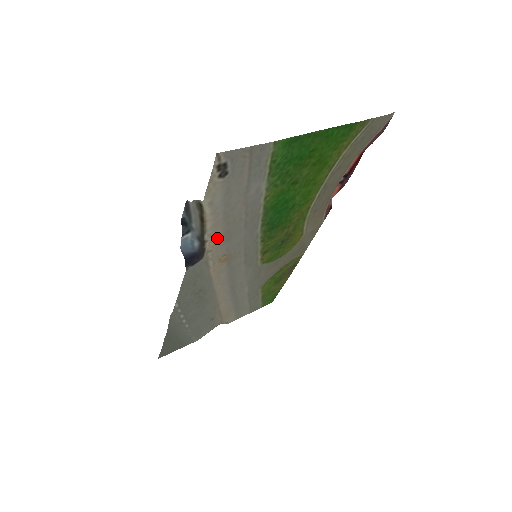
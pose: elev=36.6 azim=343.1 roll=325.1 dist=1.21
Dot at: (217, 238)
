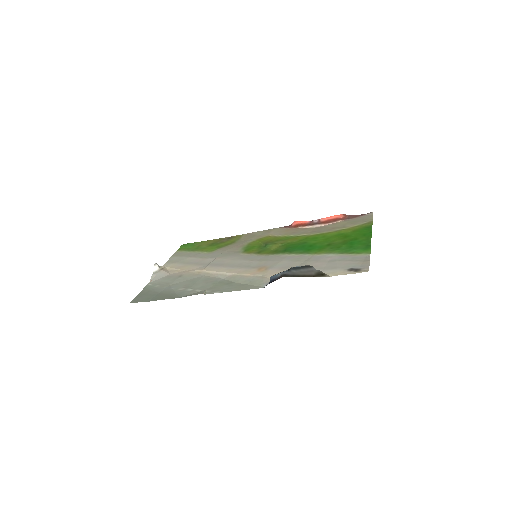
Dot at: occluded
